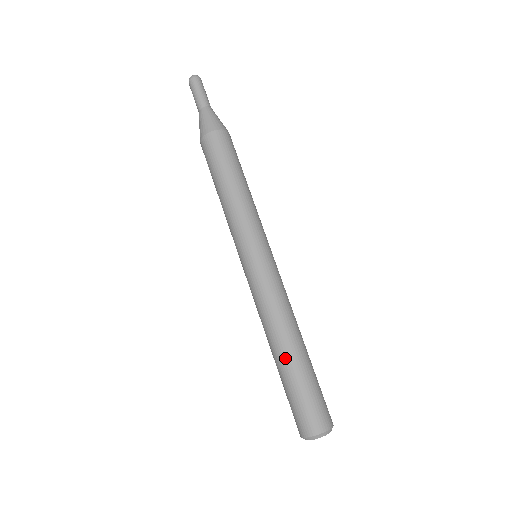
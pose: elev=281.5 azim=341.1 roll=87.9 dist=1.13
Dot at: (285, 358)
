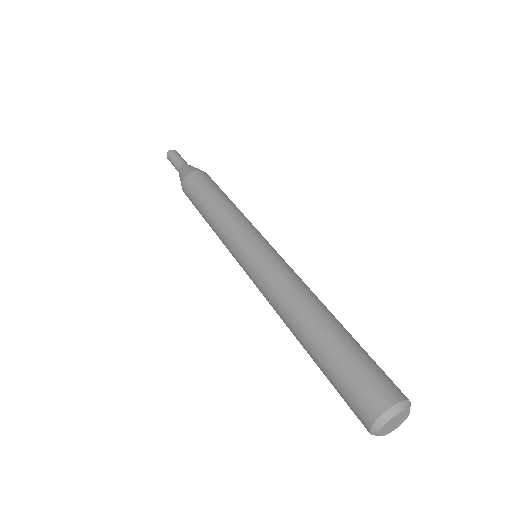
Dot at: (318, 328)
